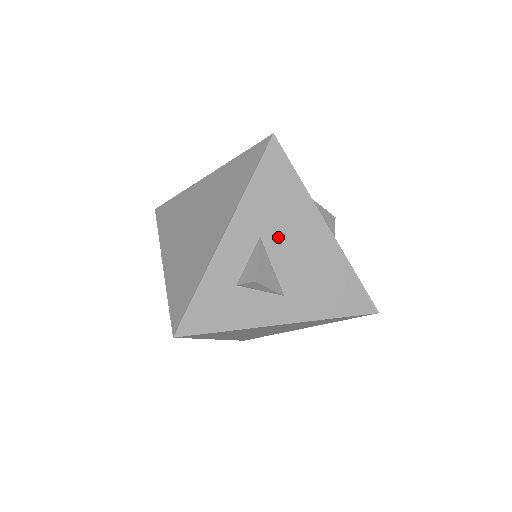
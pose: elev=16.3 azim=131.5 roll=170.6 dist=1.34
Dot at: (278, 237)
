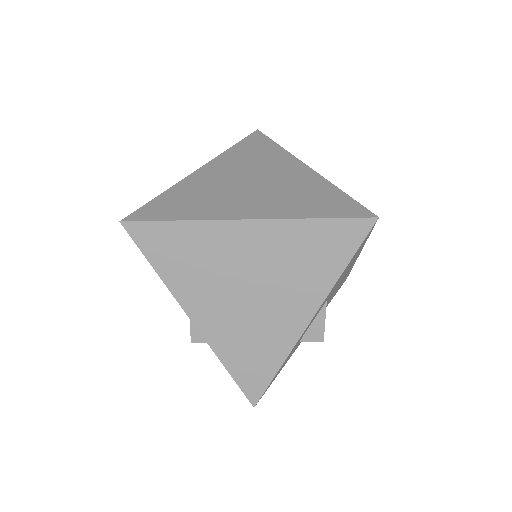
Dot at: occluded
